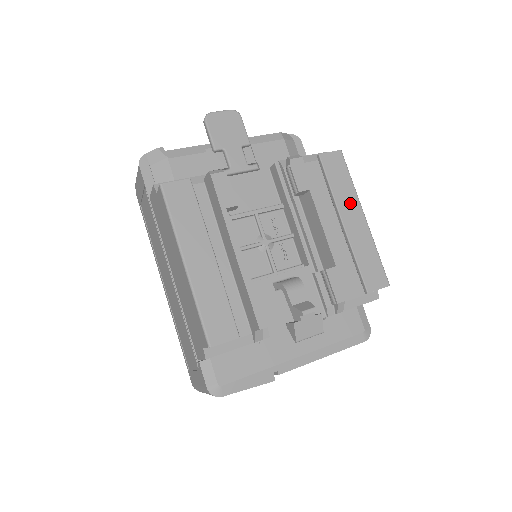
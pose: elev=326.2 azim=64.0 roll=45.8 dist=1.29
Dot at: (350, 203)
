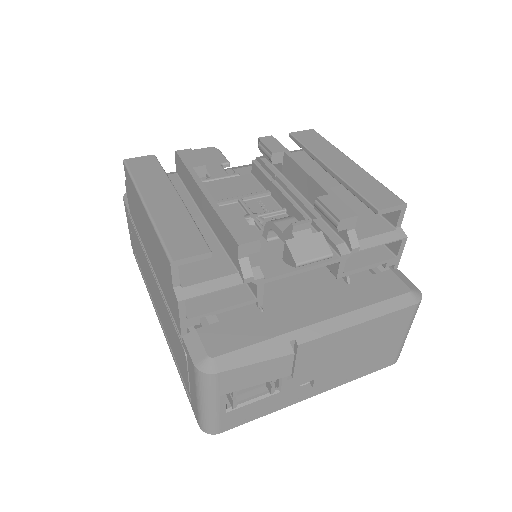
Dot at: (333, 155)
